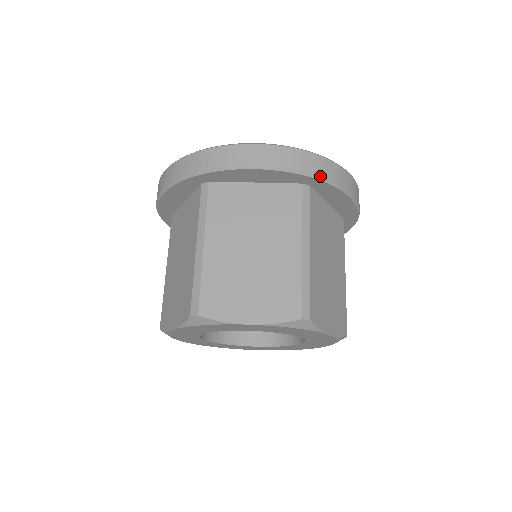
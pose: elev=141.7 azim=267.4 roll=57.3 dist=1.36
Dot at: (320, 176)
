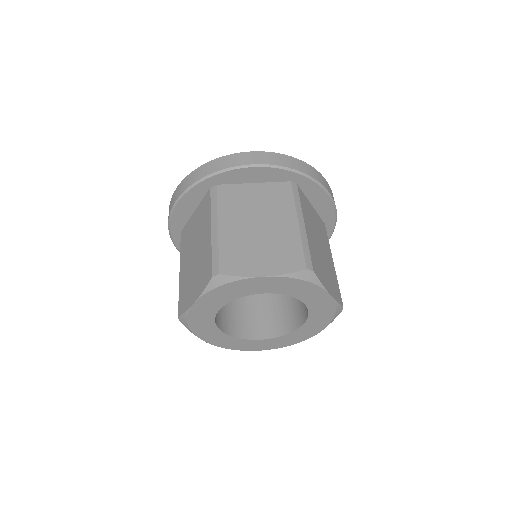
Dot at: (304, 173)
